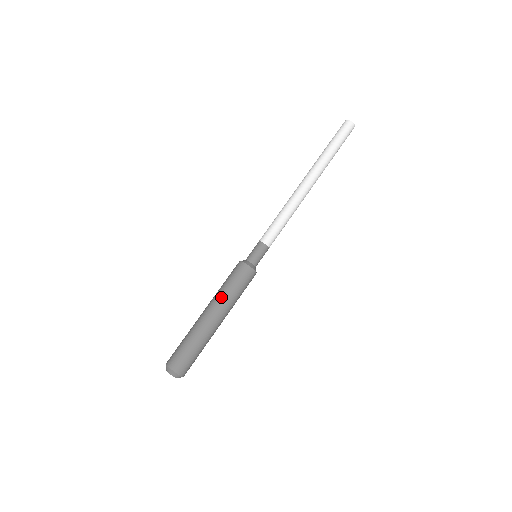
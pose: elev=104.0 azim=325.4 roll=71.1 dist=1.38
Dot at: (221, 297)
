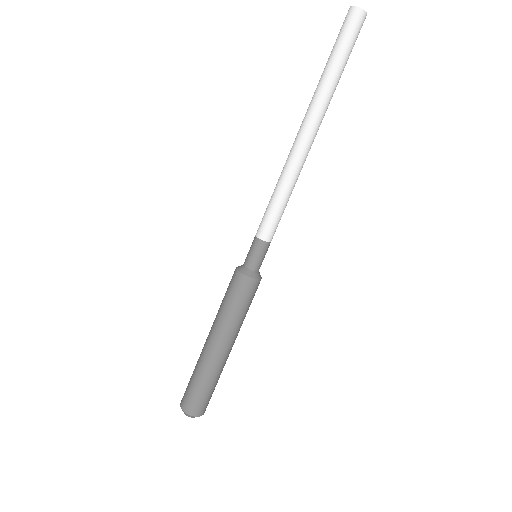
Dot at: (227, 325)
